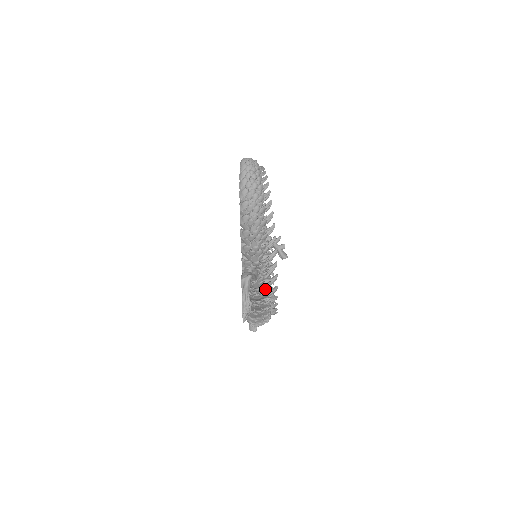
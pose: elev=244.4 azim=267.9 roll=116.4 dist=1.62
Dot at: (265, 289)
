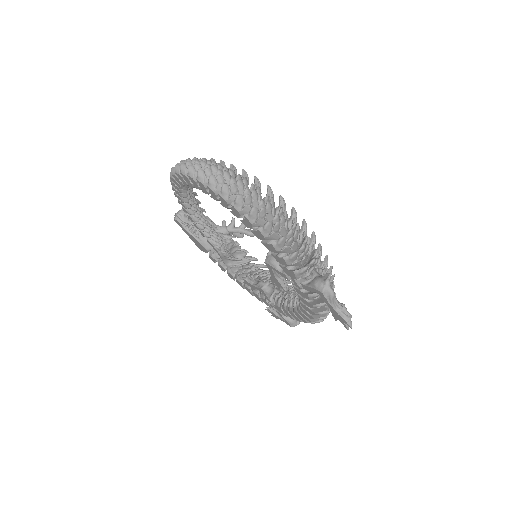
Dot at: occluded
